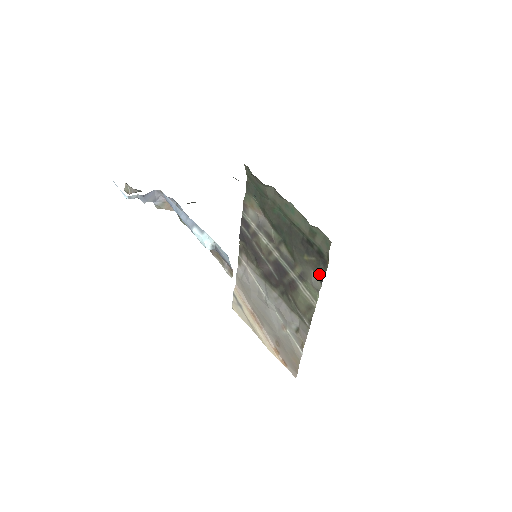
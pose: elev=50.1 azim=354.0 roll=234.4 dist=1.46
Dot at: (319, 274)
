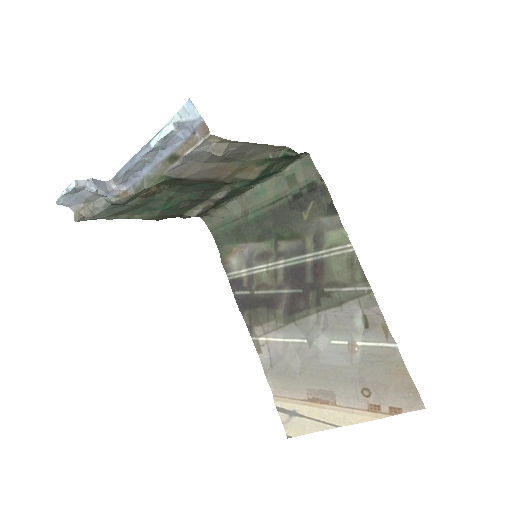
Dot at: (327, 209)
